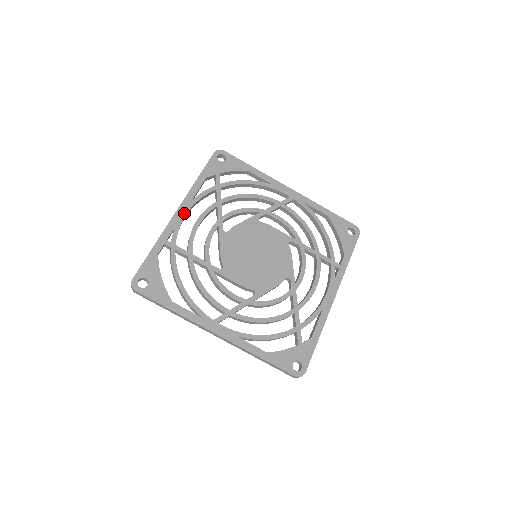
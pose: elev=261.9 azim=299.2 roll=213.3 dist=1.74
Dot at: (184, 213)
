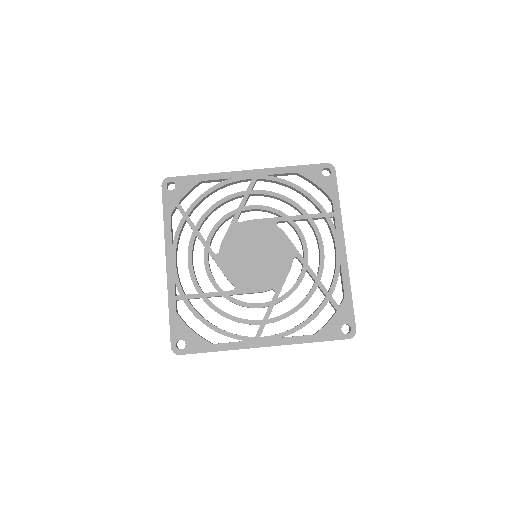
Dot at: (173, 262)
